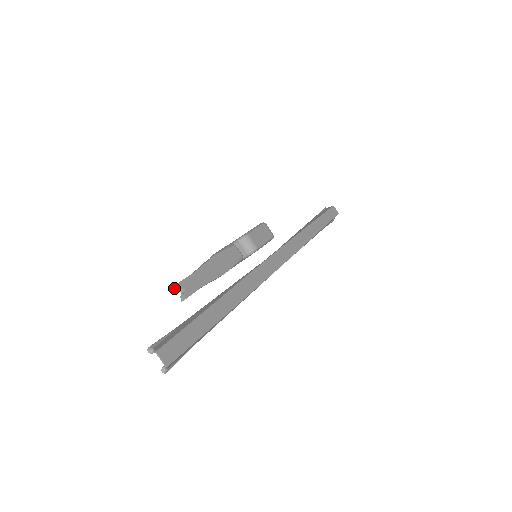
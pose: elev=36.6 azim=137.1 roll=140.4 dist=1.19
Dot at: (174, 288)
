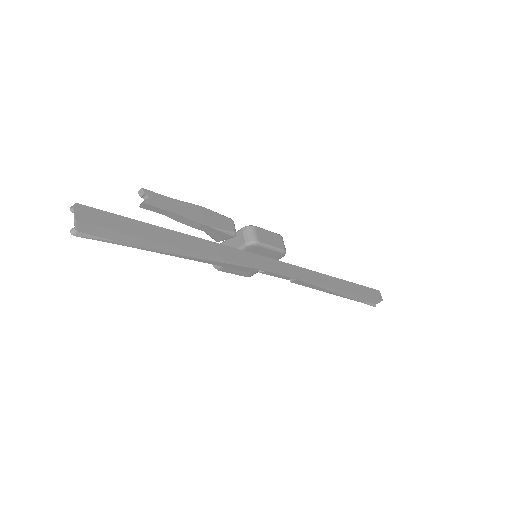
Dot at: (140, 193)
